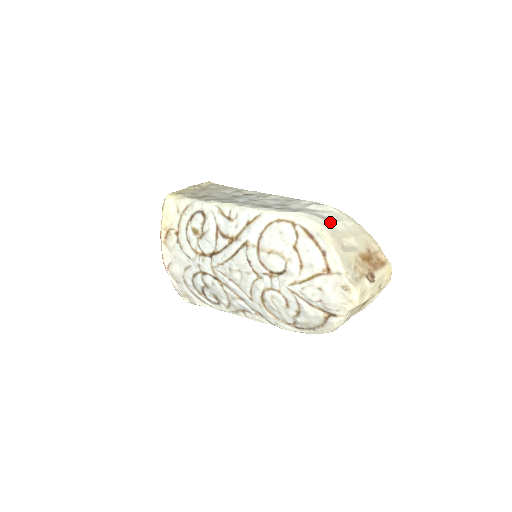
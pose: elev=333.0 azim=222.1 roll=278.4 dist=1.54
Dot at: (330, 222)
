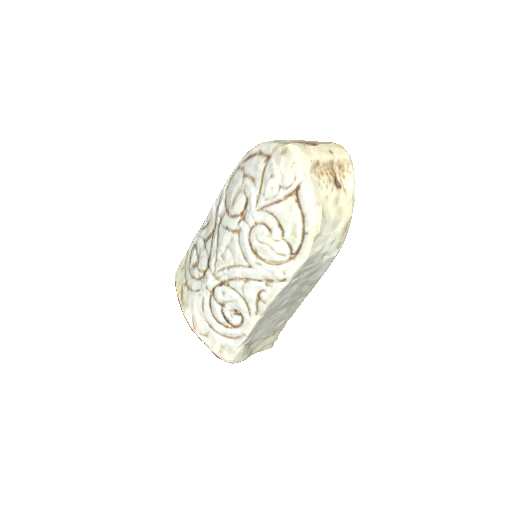
Dot at: occluded
